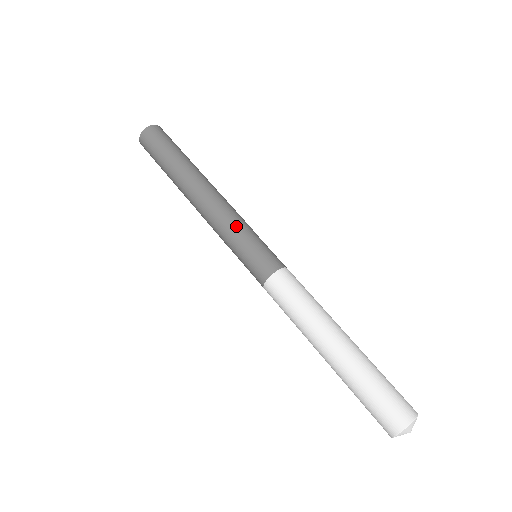
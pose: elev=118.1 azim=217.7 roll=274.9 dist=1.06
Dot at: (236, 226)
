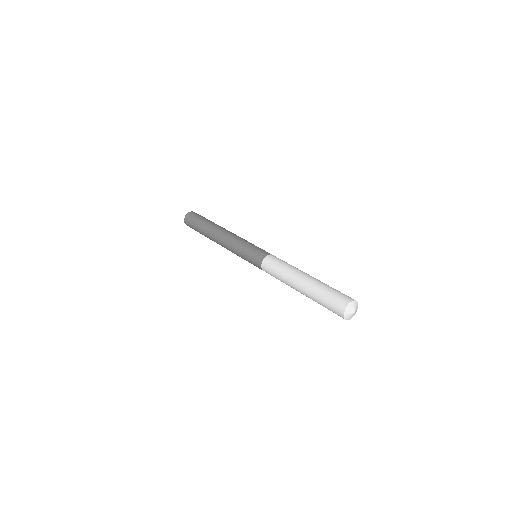
Dot at: (241, 243)
